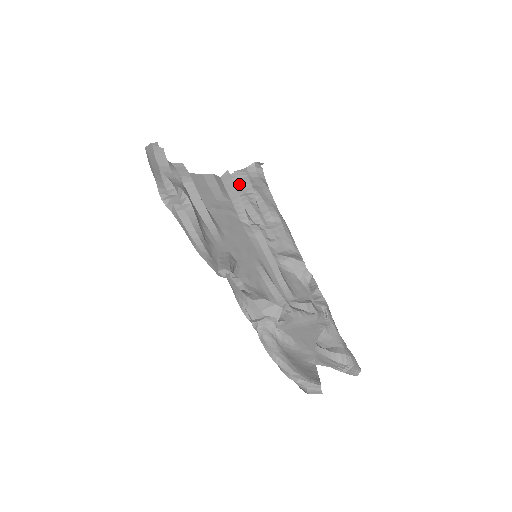
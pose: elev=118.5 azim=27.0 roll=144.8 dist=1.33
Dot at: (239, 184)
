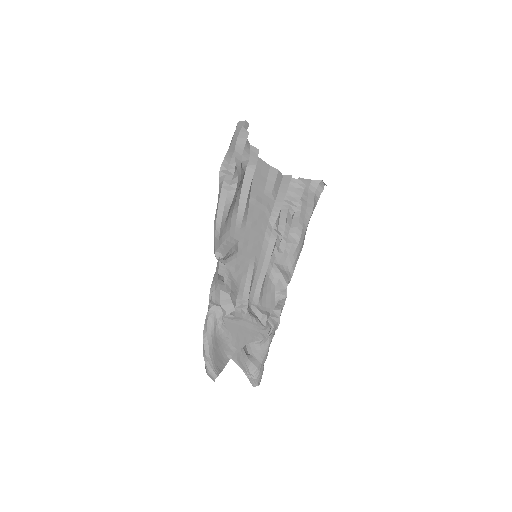
Dot at: (293, 191)
